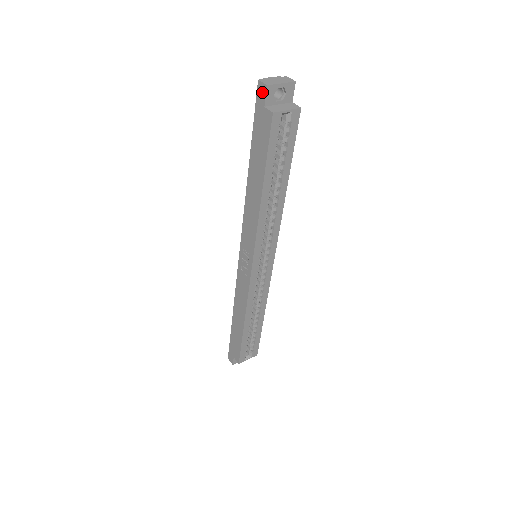
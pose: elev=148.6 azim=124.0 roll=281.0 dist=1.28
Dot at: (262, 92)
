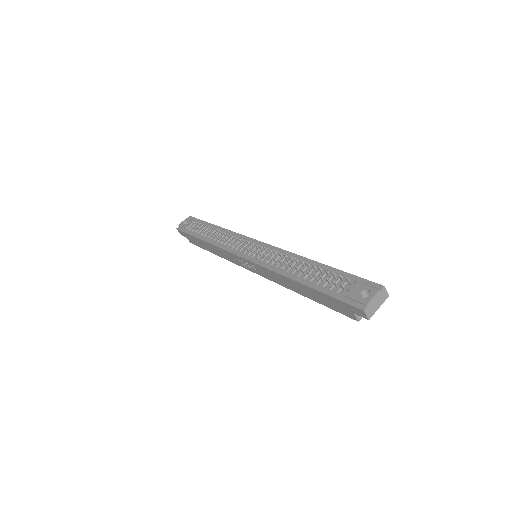
Dot at: (360, 314)
